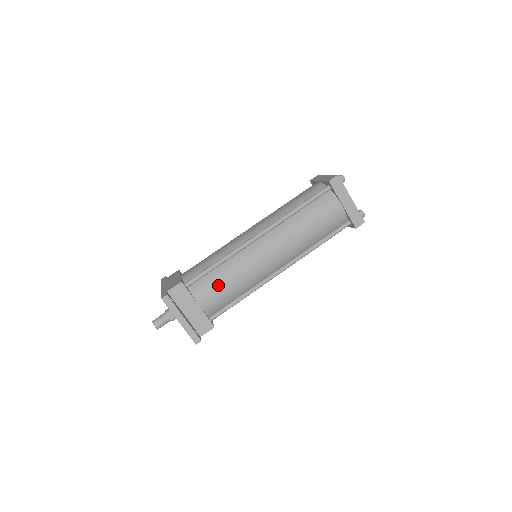
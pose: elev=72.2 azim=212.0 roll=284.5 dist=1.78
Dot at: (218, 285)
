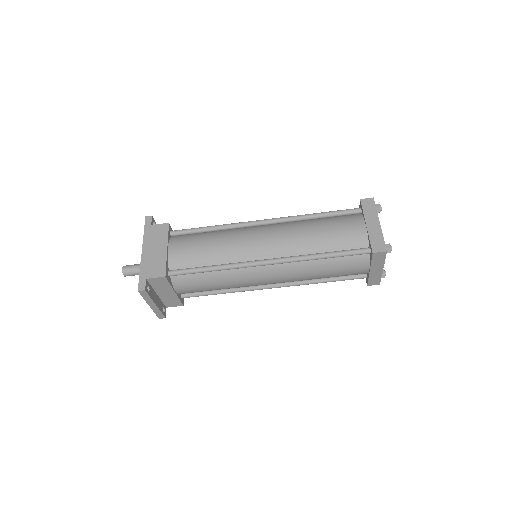
Dot at: (202, 285)
